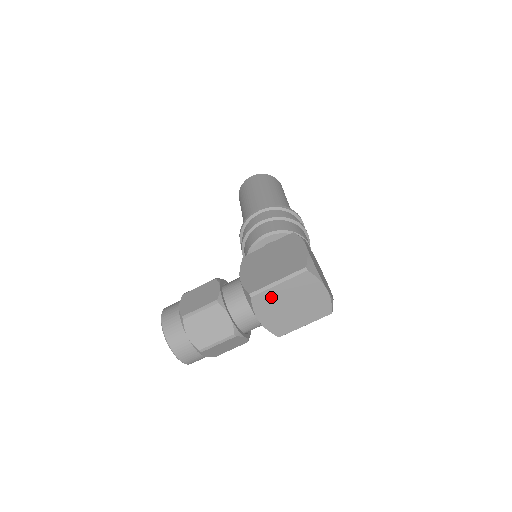
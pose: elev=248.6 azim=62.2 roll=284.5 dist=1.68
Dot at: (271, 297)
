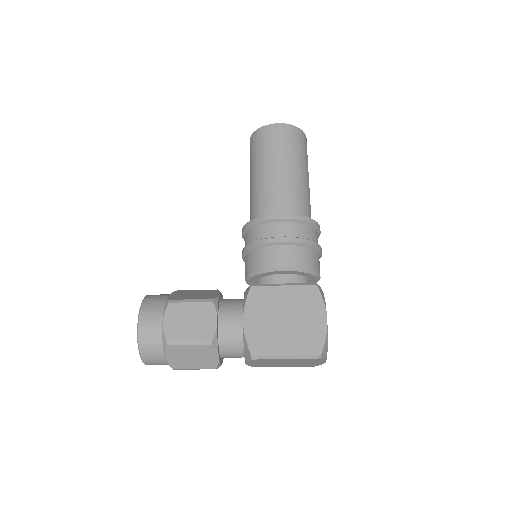
Dot at: (271, 360)
